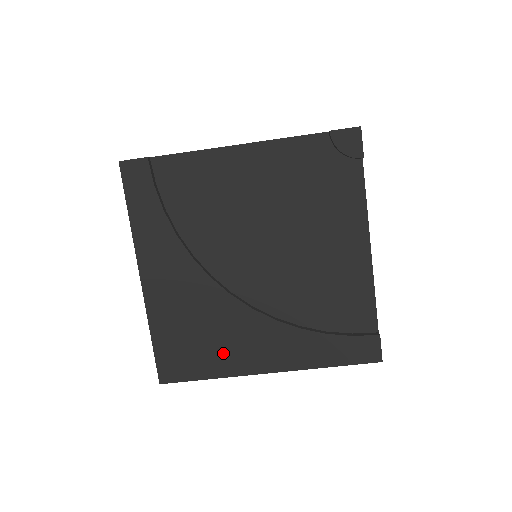
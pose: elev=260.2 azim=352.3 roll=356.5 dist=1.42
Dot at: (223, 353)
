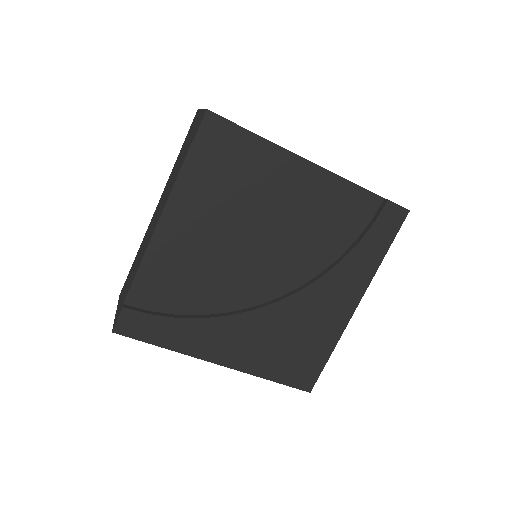
Dot at: (319, 333)
